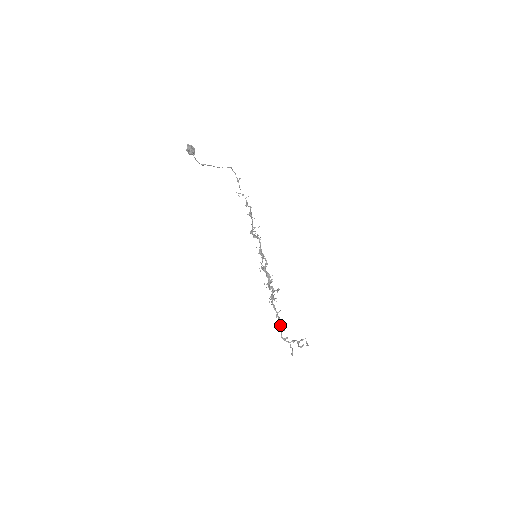
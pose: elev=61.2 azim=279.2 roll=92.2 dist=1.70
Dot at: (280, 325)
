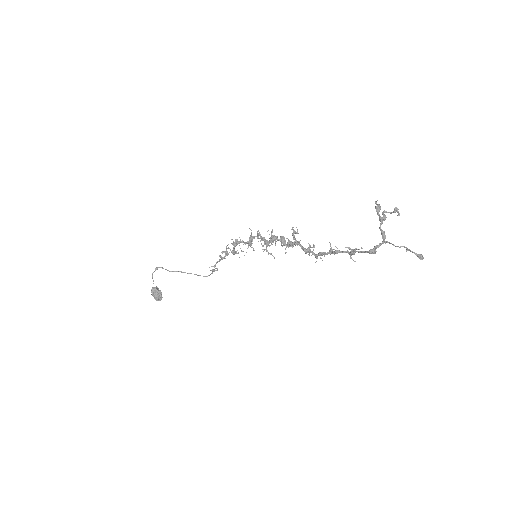
Dot at: (350, 252)
